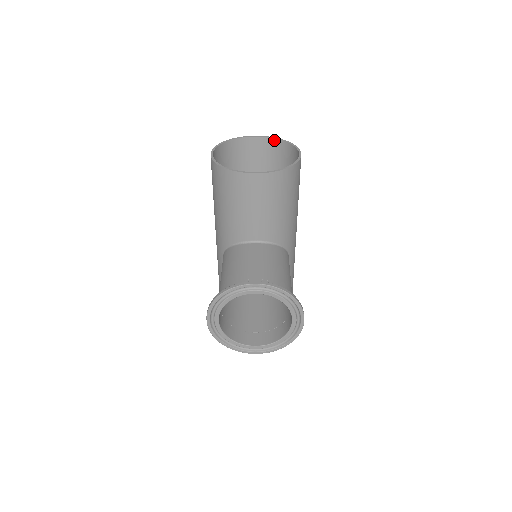
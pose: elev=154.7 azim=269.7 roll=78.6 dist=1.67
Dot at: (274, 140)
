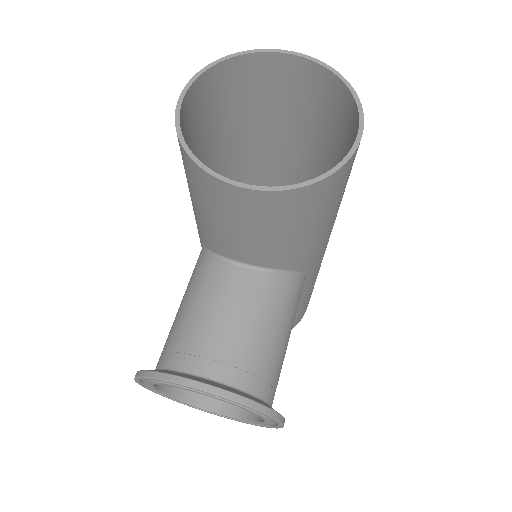
Dot at: (325, 70)
